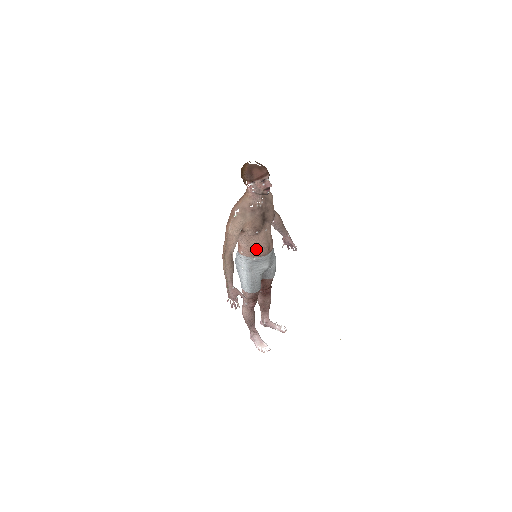
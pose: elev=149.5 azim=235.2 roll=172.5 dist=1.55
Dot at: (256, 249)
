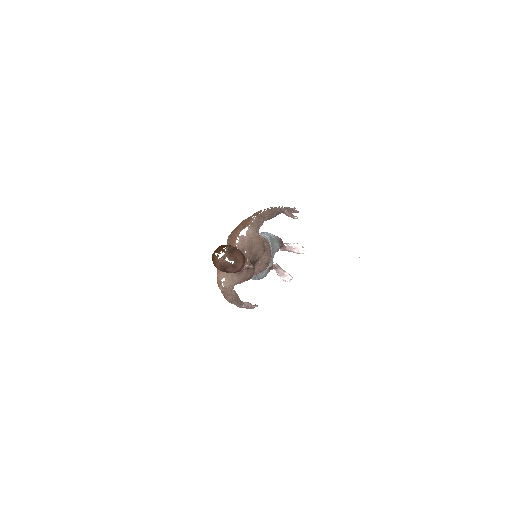
Dot at: (254, 274)
